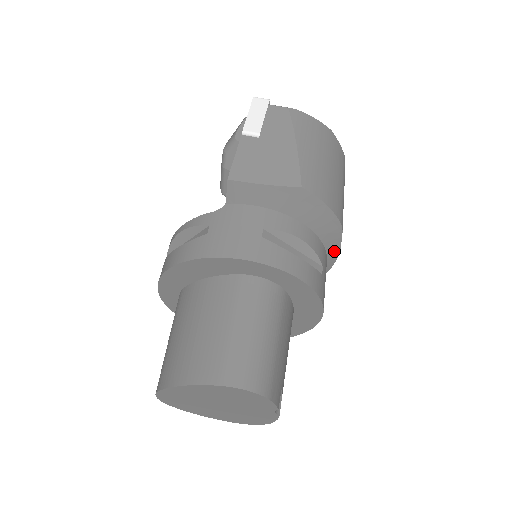
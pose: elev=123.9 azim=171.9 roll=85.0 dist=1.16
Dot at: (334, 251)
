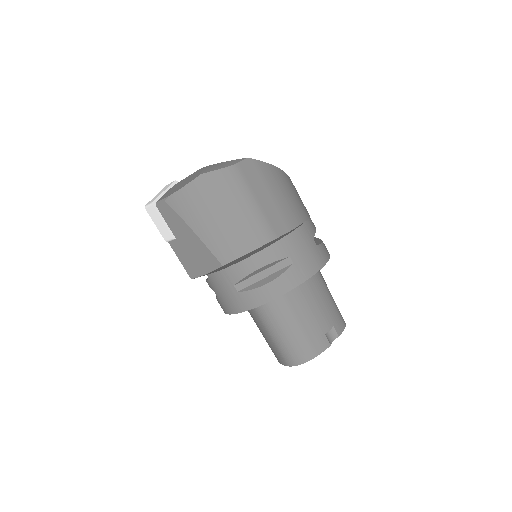
Dot at: occluded
